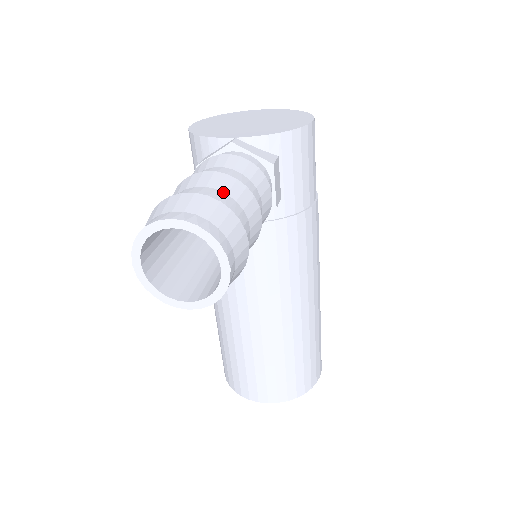
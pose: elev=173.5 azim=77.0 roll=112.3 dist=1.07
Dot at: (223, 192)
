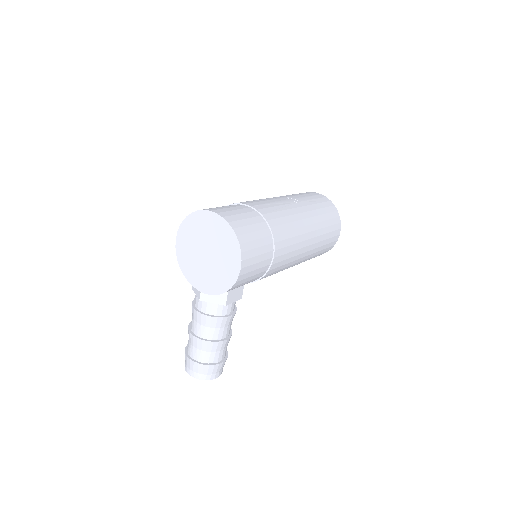
Dot at: (204, 351)
